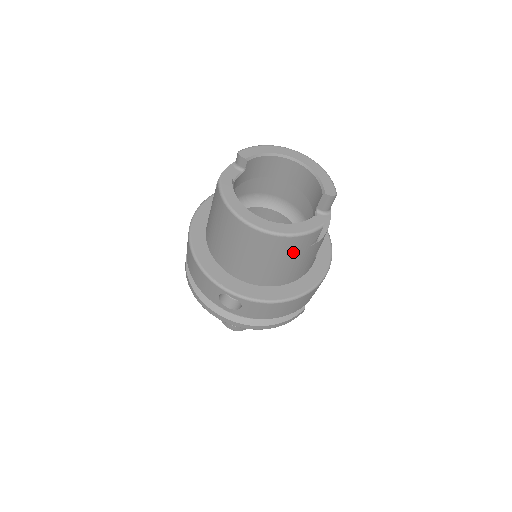
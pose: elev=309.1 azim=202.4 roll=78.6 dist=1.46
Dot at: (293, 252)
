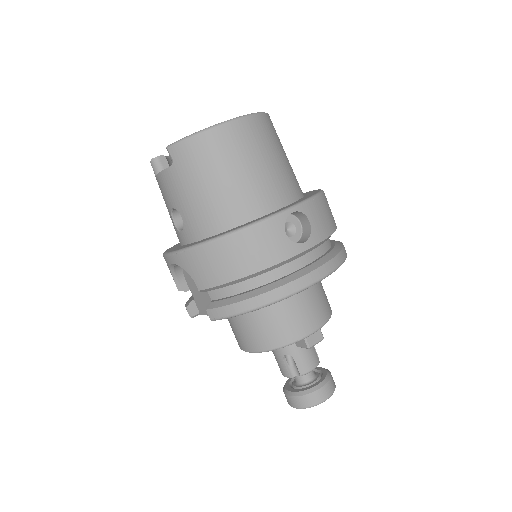
Dot at: (277, 139)
